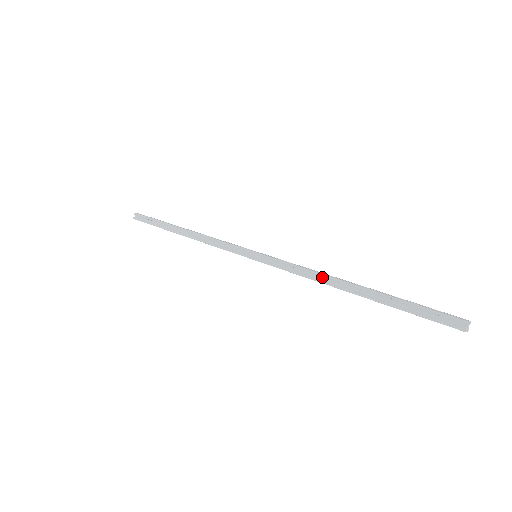
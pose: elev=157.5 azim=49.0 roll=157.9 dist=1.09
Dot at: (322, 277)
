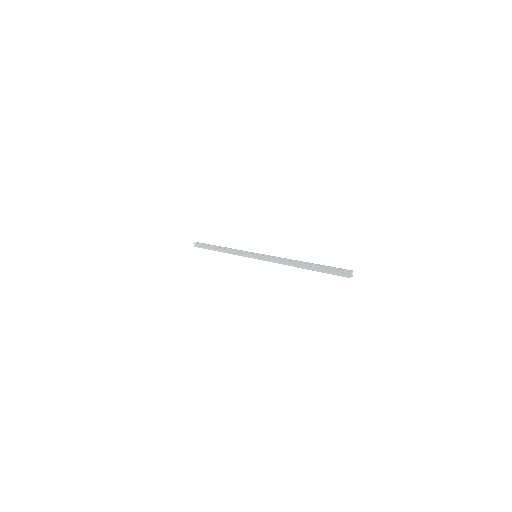
Dot at: (286, 262)
